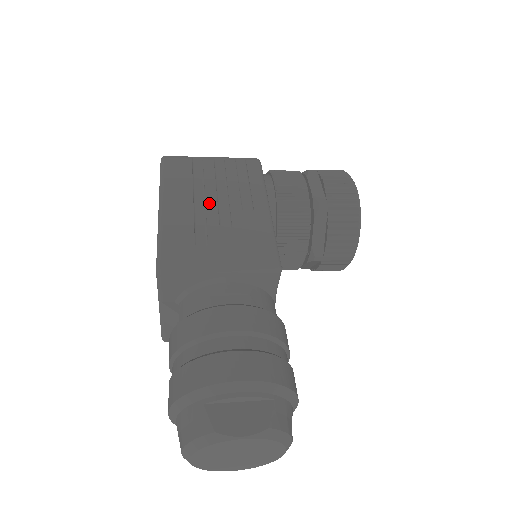
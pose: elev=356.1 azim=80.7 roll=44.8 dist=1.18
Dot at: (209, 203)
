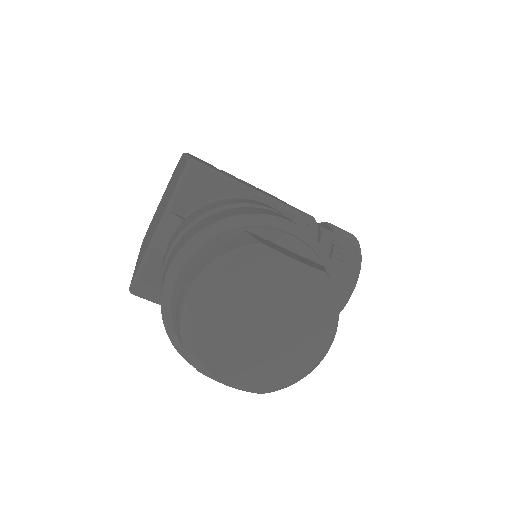
Dot at: (233, 176)
